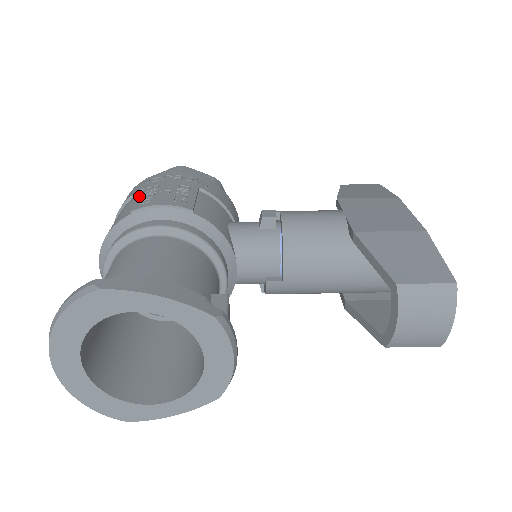
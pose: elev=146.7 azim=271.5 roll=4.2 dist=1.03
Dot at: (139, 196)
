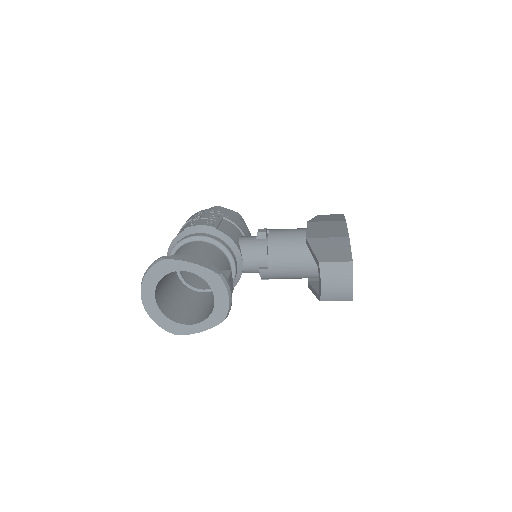
Dot at: (189, 222)
